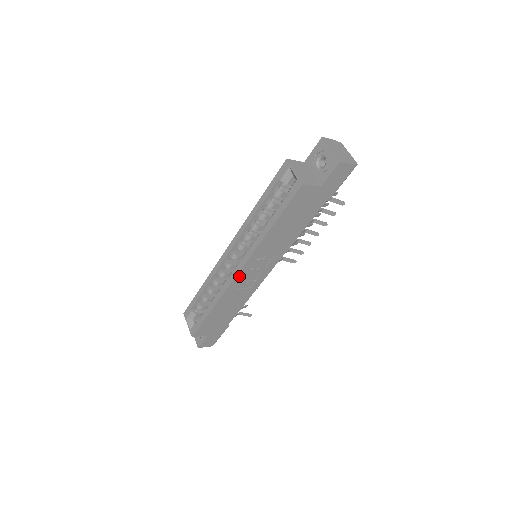
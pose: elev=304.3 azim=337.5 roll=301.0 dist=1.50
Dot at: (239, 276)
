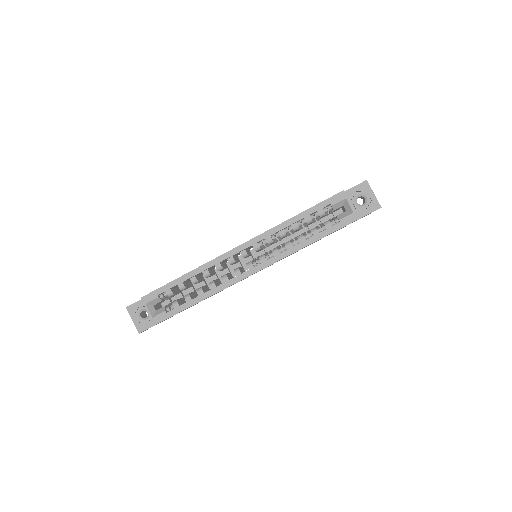
Dot at: occluded
